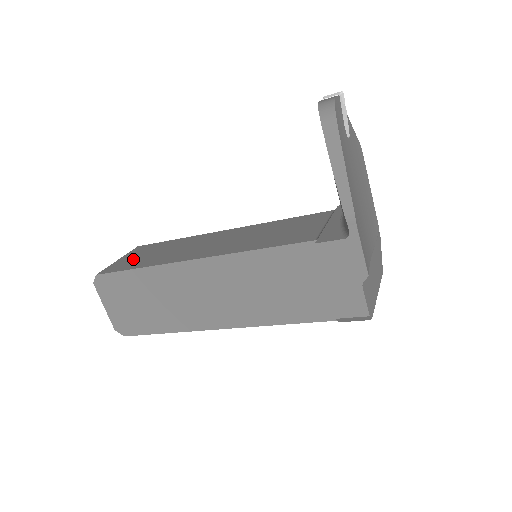
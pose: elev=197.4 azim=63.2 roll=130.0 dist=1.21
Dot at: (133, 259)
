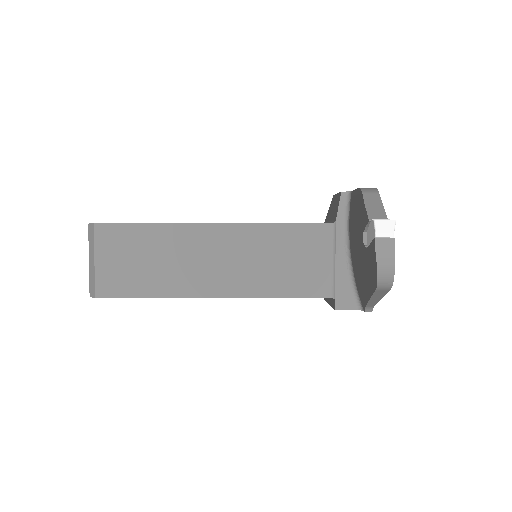
Dot at: (122, 269)
